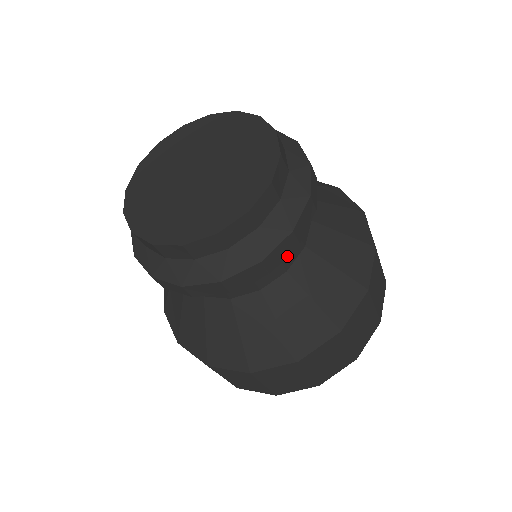
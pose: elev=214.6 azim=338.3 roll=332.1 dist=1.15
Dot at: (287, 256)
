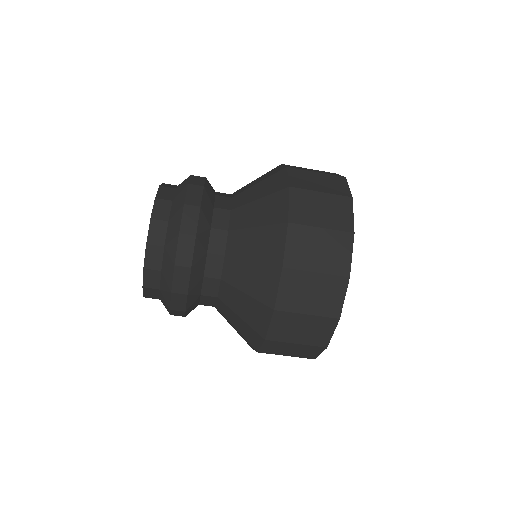
Dot at: (220, 205)
